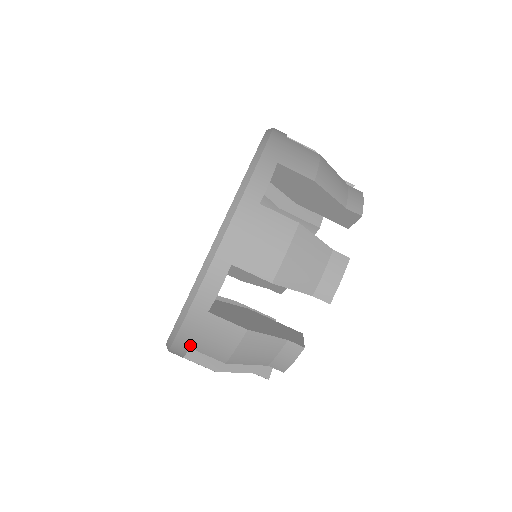
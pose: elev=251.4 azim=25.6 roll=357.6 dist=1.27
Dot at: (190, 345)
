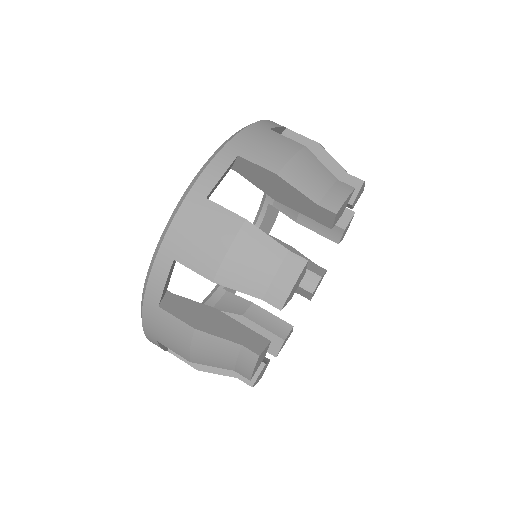
Dot at: (156, 339)
